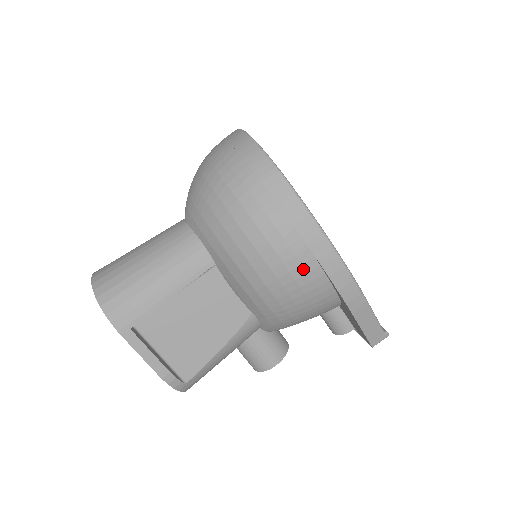
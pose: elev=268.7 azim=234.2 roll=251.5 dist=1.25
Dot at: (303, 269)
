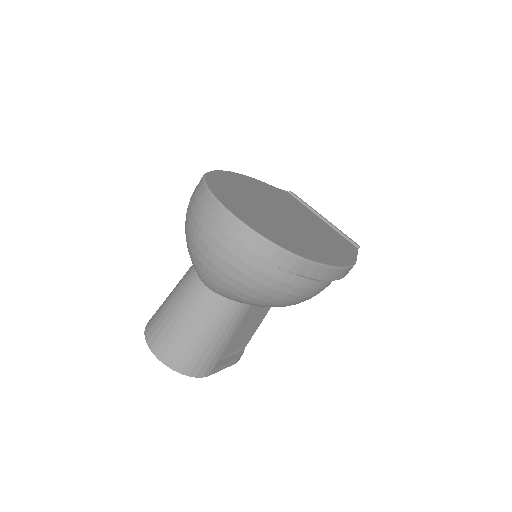
Dot at: occluded
